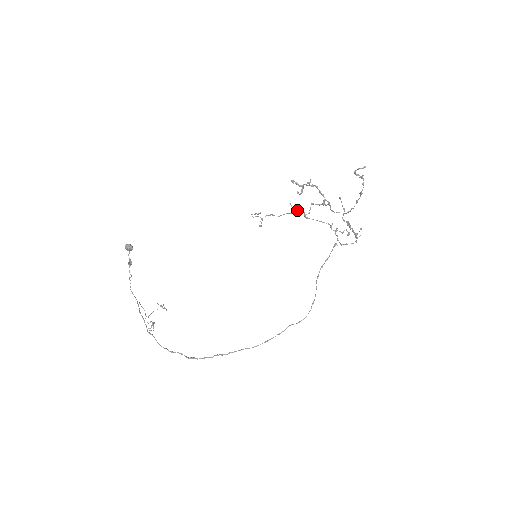
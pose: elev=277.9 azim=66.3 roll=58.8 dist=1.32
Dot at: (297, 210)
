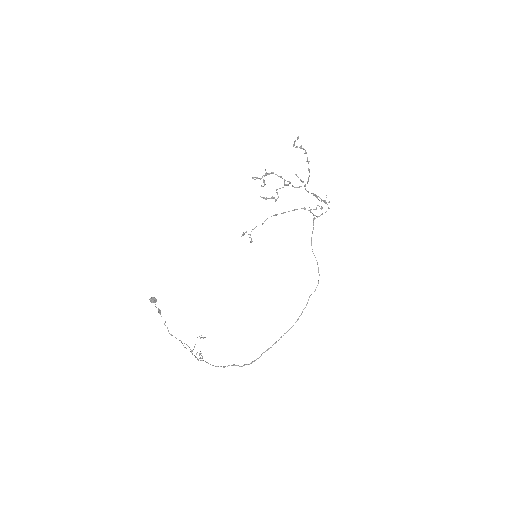
Dot at: (267, 198)
